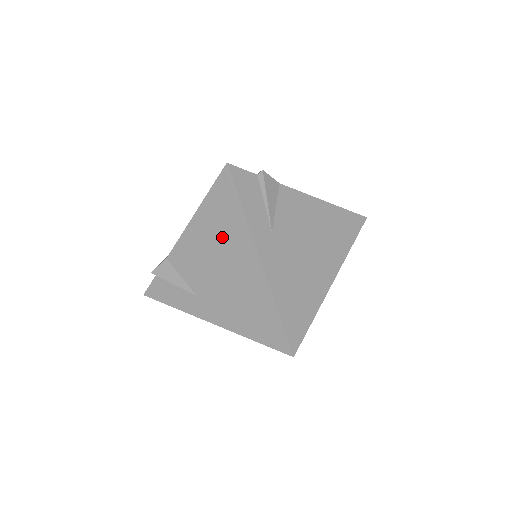
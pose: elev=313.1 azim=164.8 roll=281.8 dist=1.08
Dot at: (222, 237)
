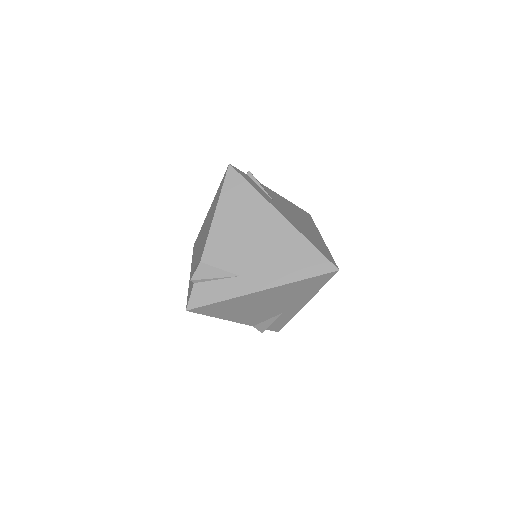
Dot at: (245, 216)
